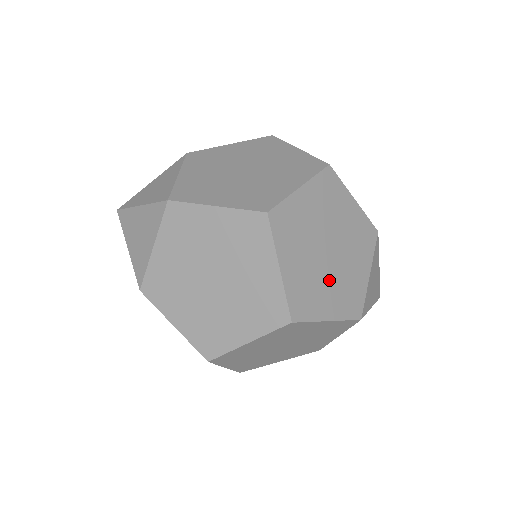
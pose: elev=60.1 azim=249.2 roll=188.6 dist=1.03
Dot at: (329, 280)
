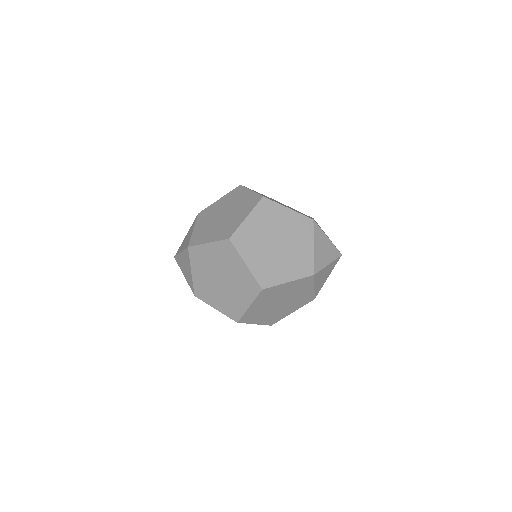
Dot at: (286, 307)
